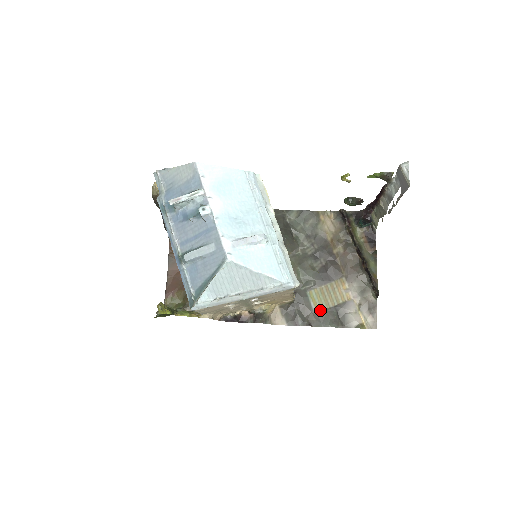
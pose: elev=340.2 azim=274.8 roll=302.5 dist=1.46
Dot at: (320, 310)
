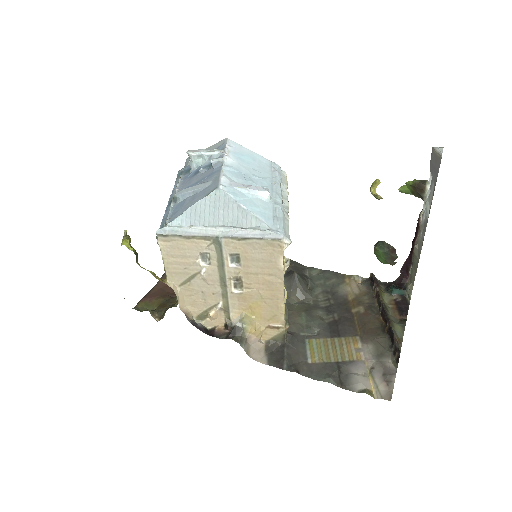
Dot at: (316, 361)
